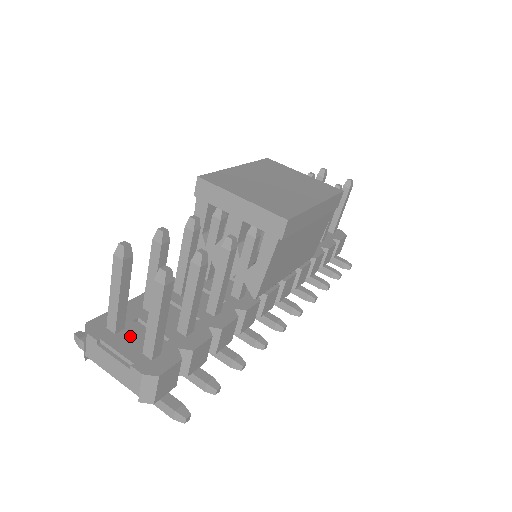
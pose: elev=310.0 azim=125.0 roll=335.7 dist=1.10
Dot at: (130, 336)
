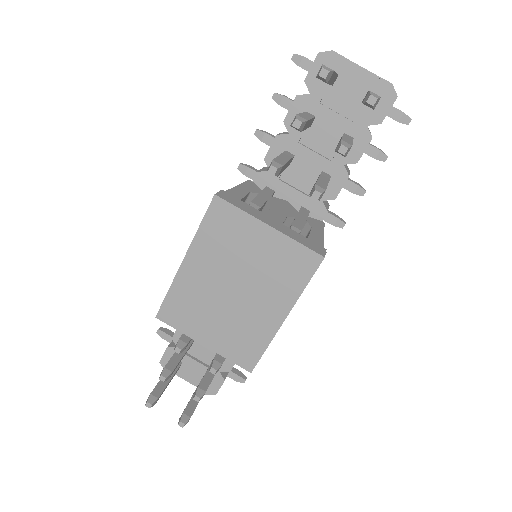
Dot at: (188, 368)
